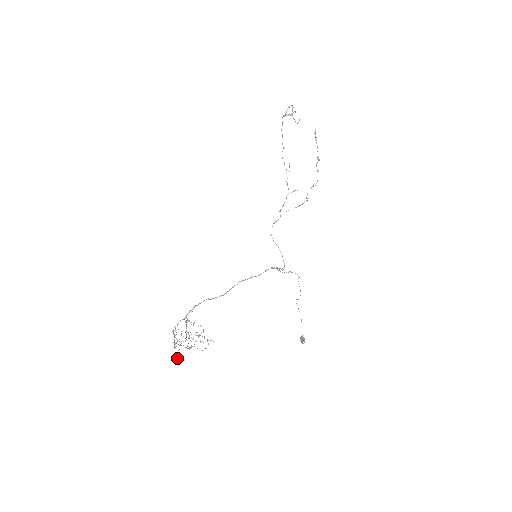
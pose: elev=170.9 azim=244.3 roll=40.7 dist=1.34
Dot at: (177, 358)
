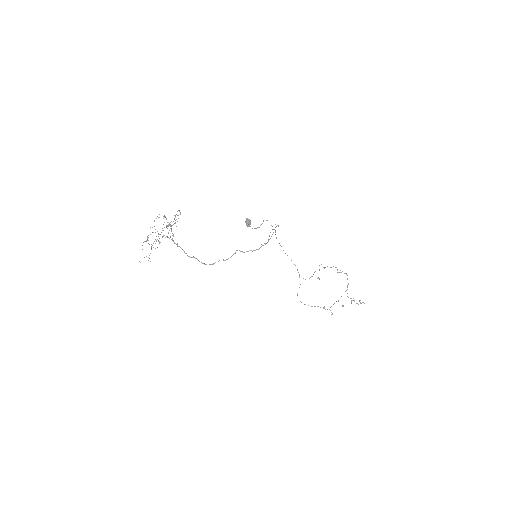
Dot at: occluded
